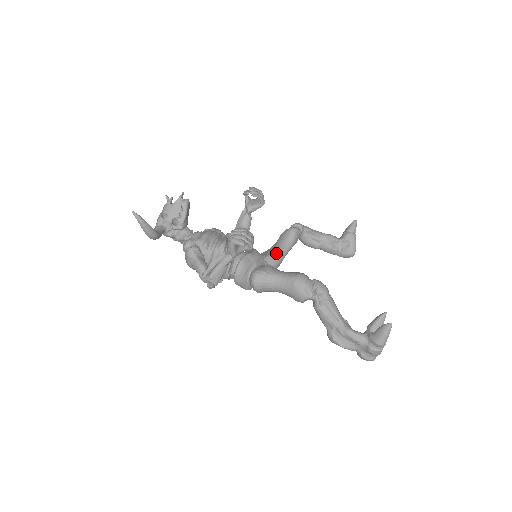
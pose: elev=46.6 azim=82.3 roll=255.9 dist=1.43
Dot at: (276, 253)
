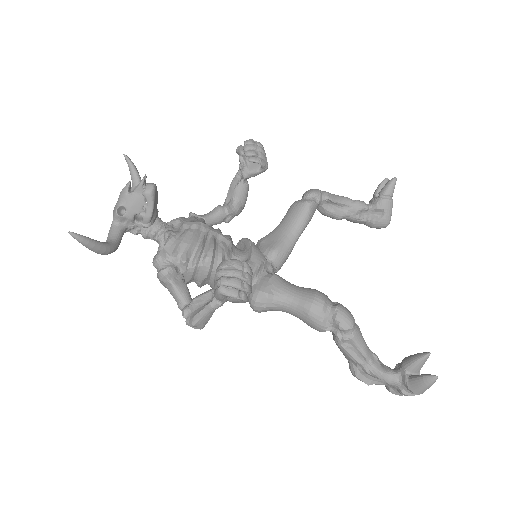
Dot at: (283, 244)
